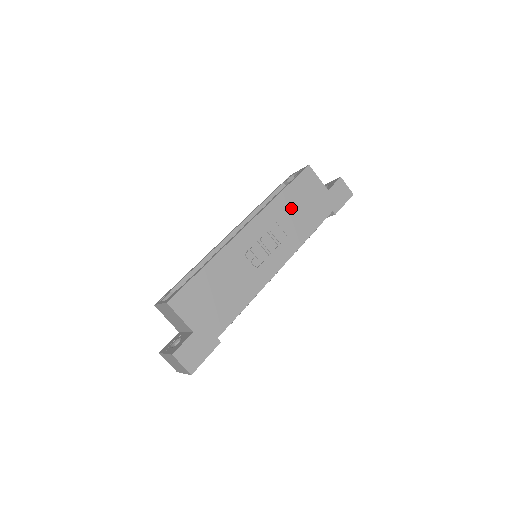
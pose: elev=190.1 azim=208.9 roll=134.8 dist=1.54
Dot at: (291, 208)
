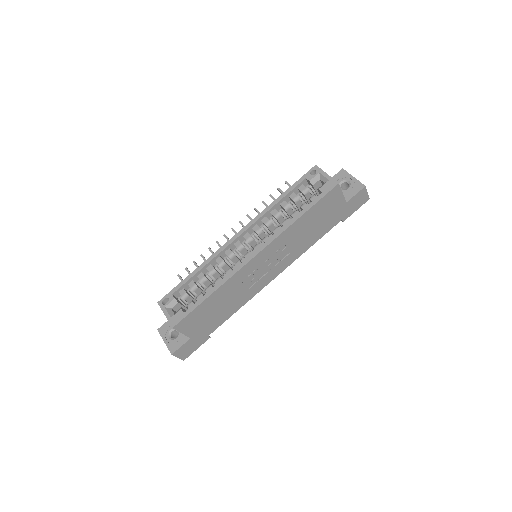
Dot at: (304, 229)
